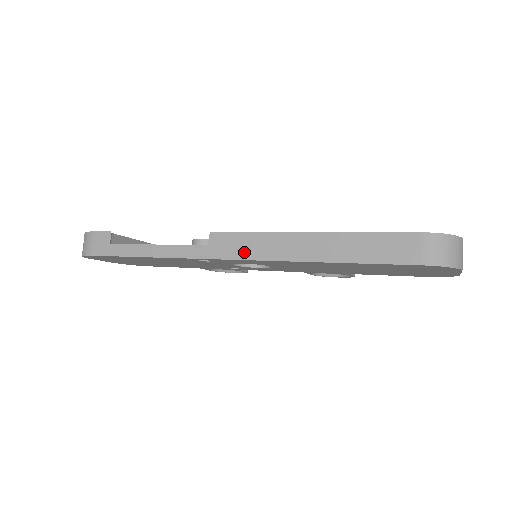
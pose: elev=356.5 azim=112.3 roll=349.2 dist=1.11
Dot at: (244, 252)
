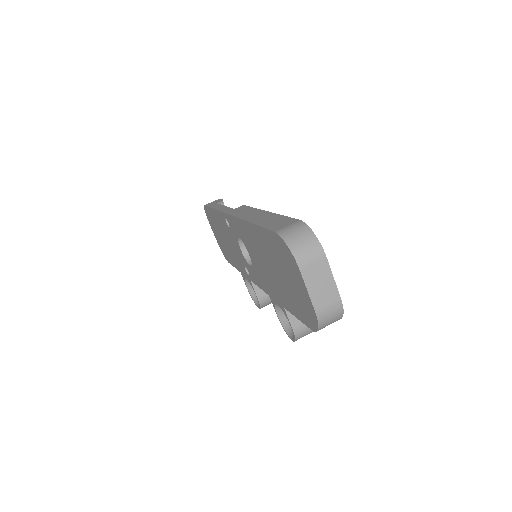
Dot at: (238, 213)
